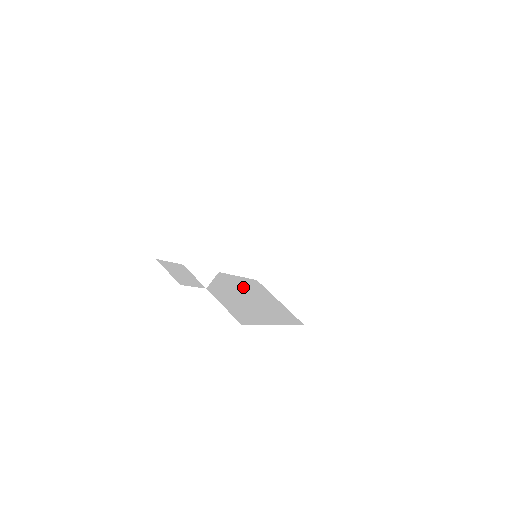
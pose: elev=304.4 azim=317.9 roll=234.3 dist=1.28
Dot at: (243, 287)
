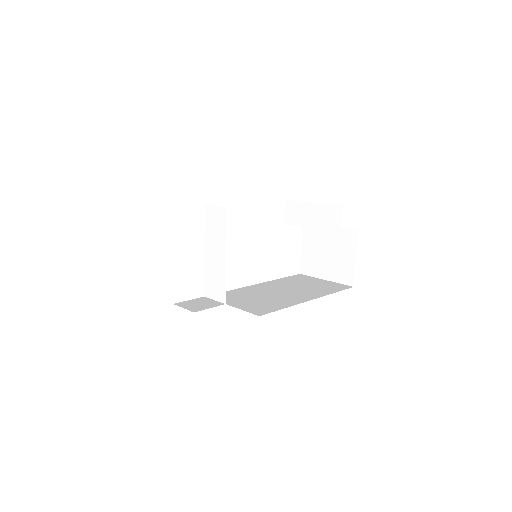
Dot at: (276, 286)
